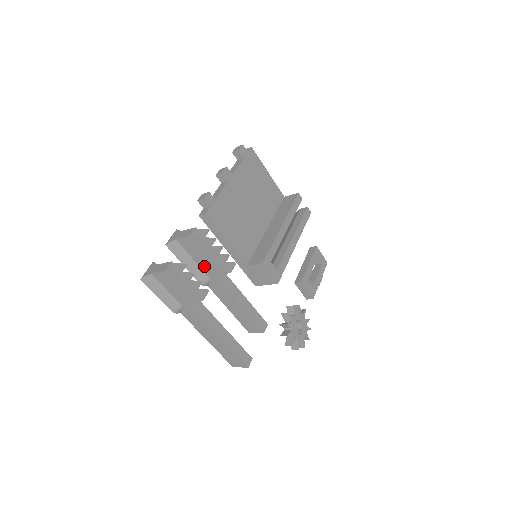
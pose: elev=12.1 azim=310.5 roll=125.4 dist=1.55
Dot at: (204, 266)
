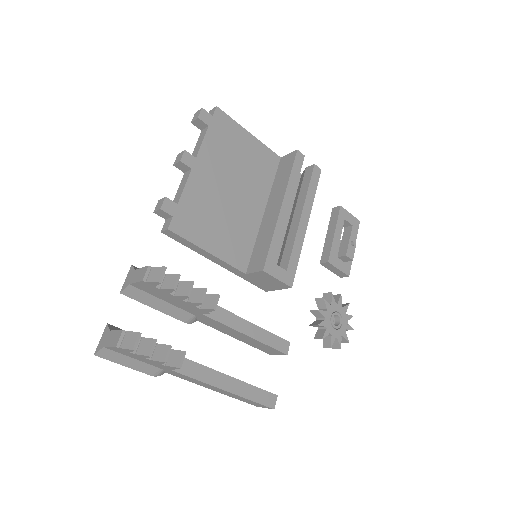
Dot at: (180, 305)
